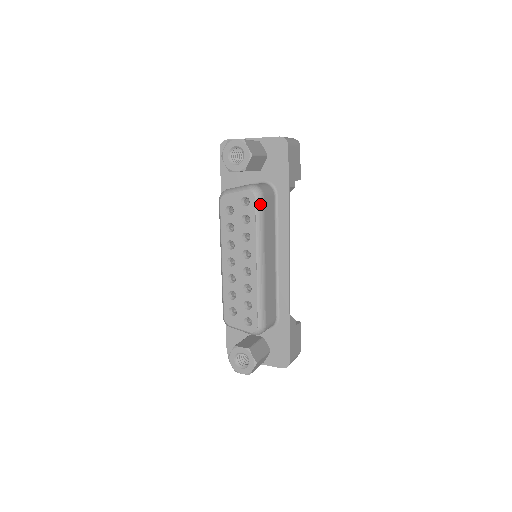
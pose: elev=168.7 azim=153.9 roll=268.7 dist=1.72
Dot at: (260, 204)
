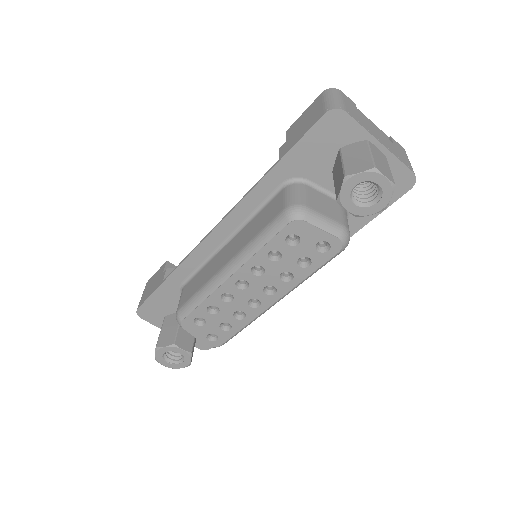
Dot at: (335, 256)
